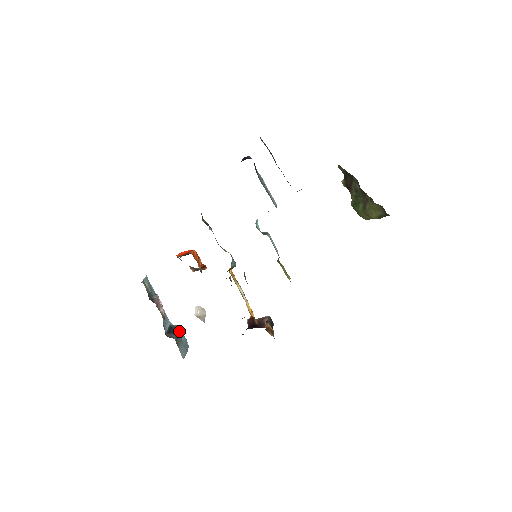
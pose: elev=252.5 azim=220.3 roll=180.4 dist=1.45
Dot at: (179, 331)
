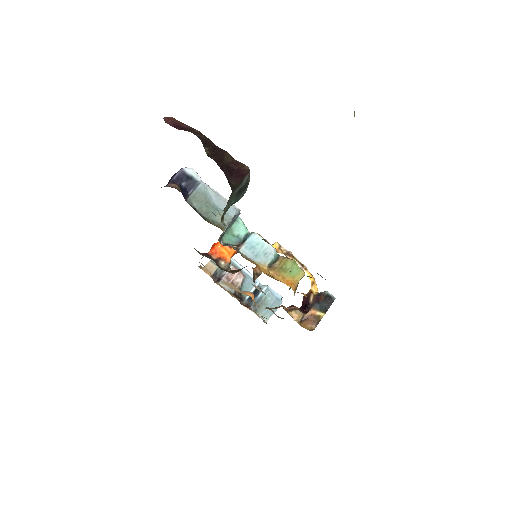
Dot at: occluded
